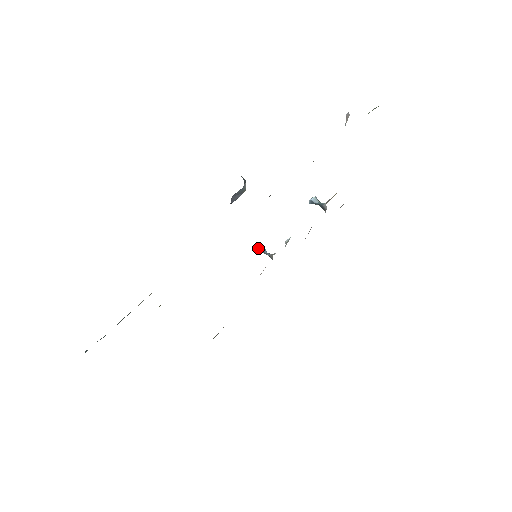
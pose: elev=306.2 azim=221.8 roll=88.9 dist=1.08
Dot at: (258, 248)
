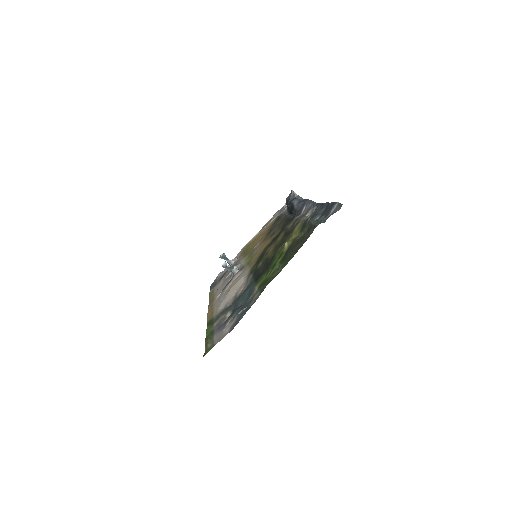
Dot at: (225, 263)
